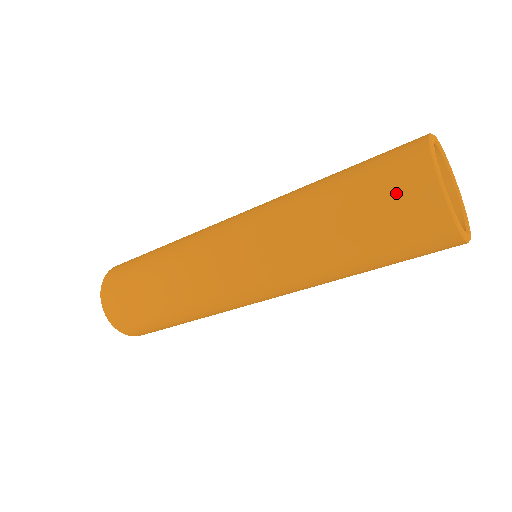
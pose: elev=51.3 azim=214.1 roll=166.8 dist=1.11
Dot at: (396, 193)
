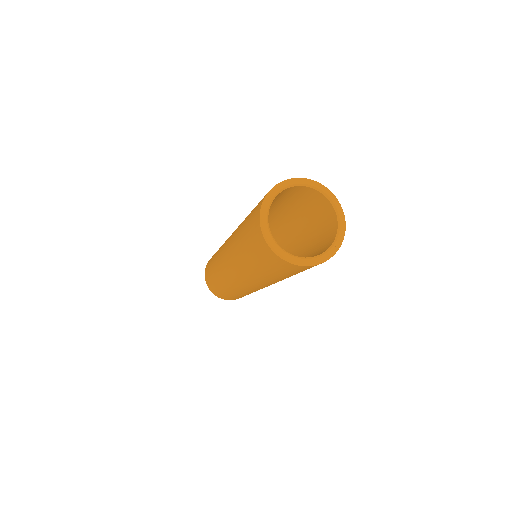
Dot at: (252, 228)
